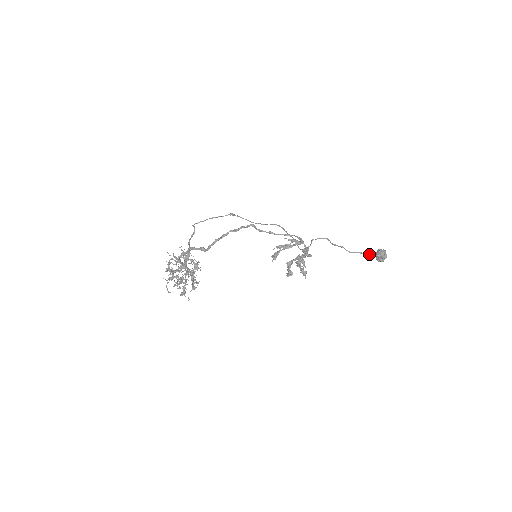
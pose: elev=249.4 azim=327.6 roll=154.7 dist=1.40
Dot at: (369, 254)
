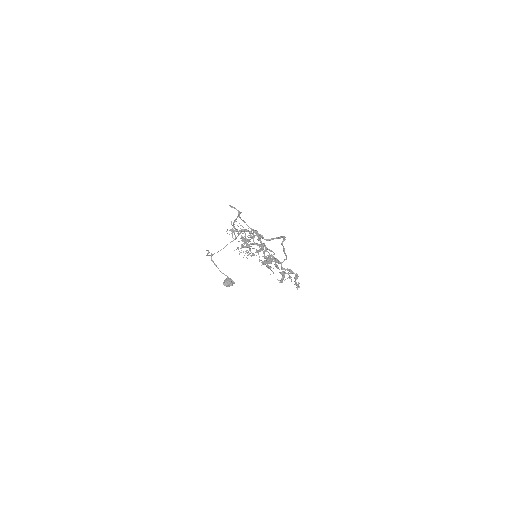
Dot at: occluded
